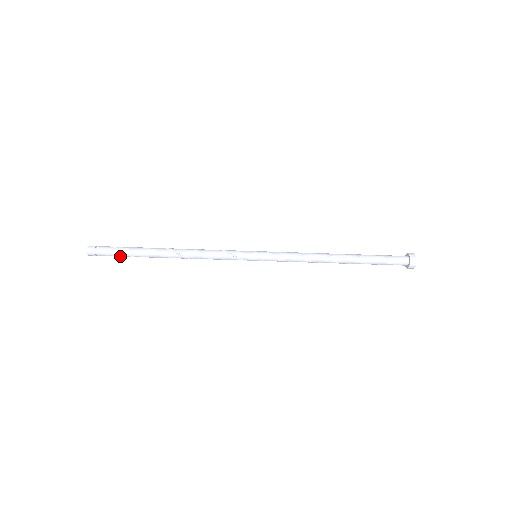
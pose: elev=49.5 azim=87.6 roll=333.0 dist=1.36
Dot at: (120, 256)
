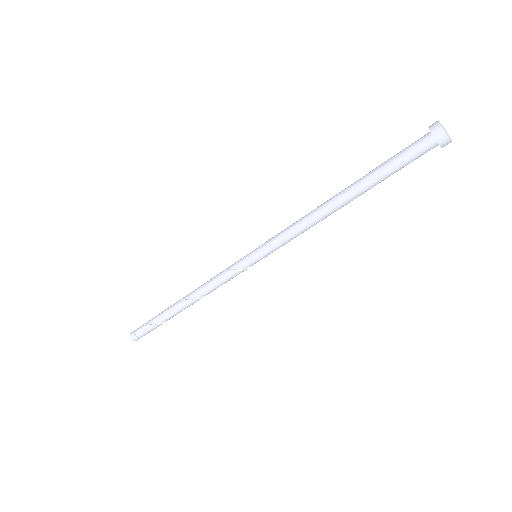
Dot at: (155, 328)
